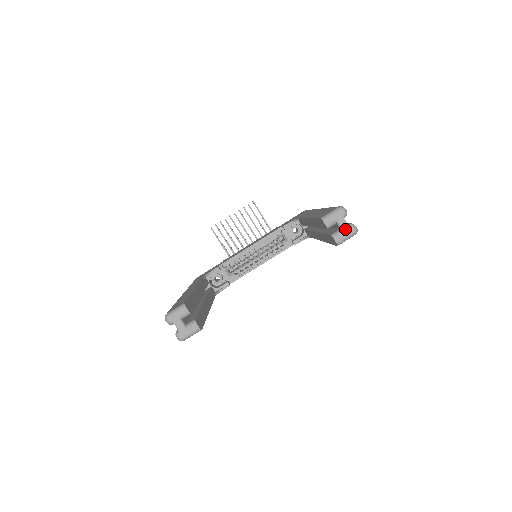
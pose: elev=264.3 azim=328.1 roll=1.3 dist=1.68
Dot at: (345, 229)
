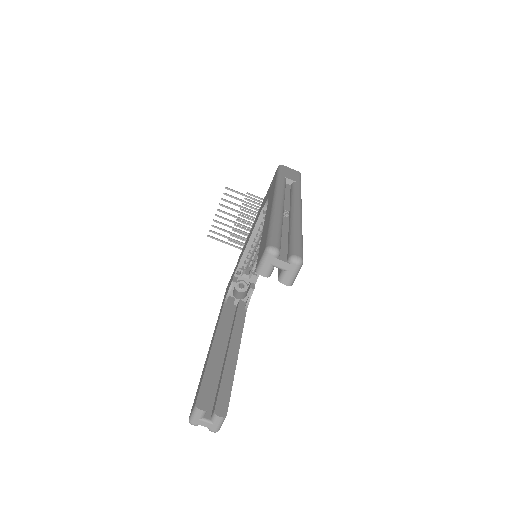
Dot at: (287, 268)
